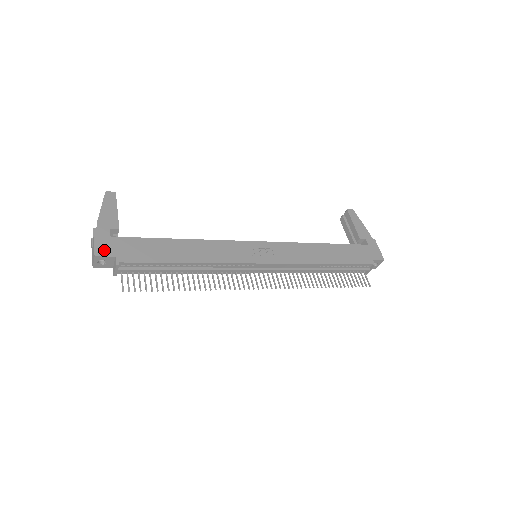
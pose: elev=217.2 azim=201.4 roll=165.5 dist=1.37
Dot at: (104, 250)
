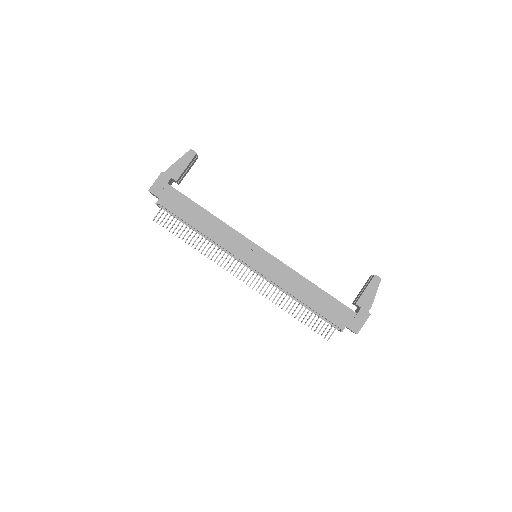
Dot at: (156, 190)
